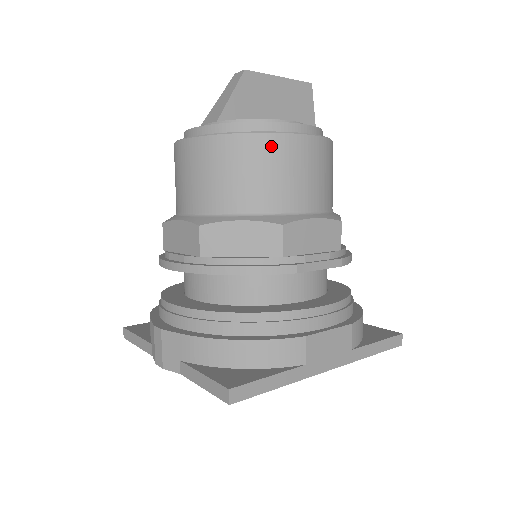
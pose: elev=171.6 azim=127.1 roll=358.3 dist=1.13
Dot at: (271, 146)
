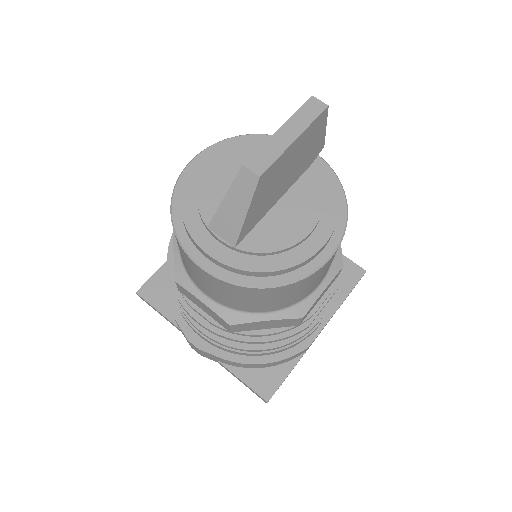
Dot at: (299, 285)
